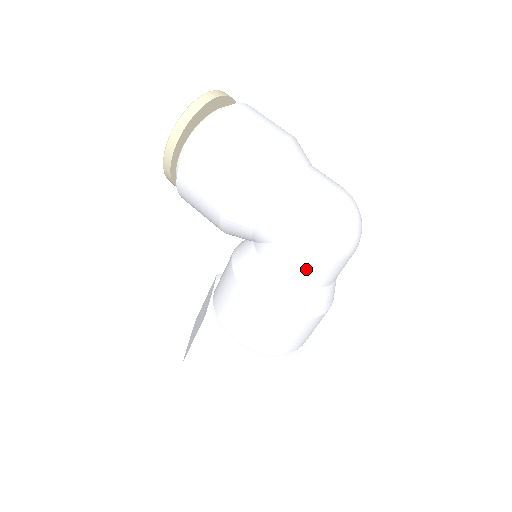
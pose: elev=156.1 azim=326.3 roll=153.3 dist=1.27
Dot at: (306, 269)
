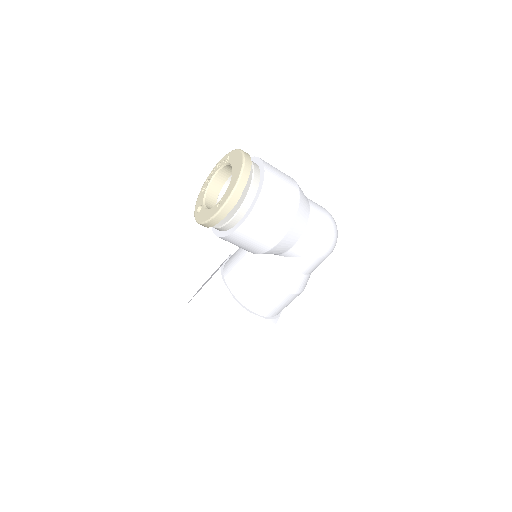
Dot at: (317, 266)
